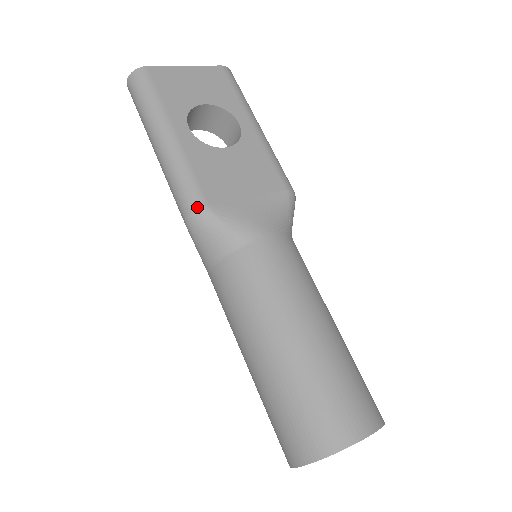
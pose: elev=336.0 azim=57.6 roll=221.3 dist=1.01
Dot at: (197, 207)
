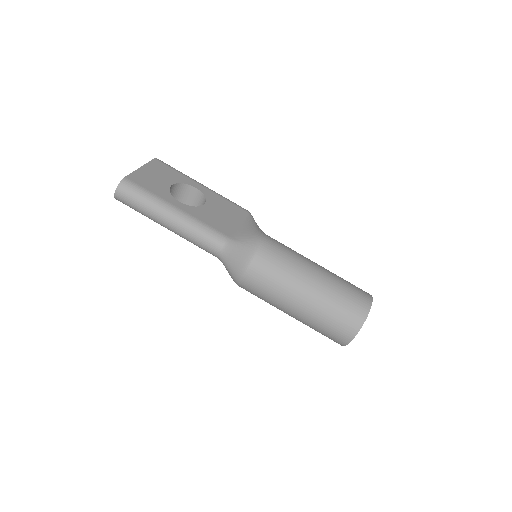
Dot at: (225, 241)
